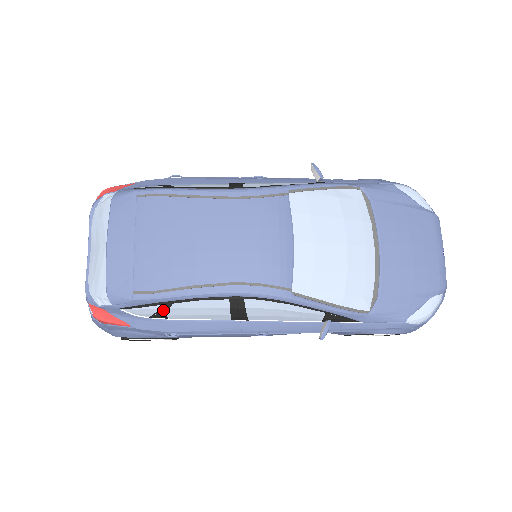
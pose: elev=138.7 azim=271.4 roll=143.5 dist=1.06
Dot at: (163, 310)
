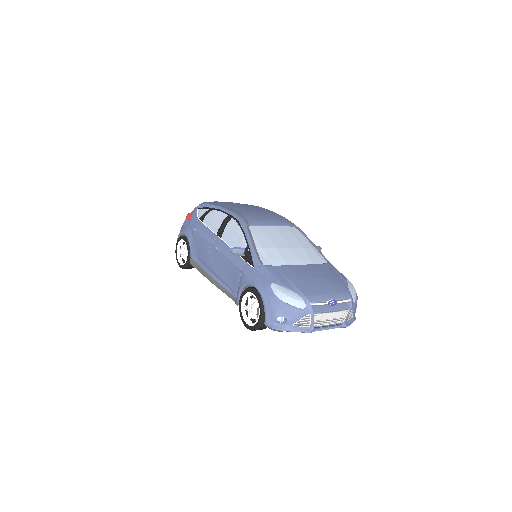
Dot at: (207, 213)
